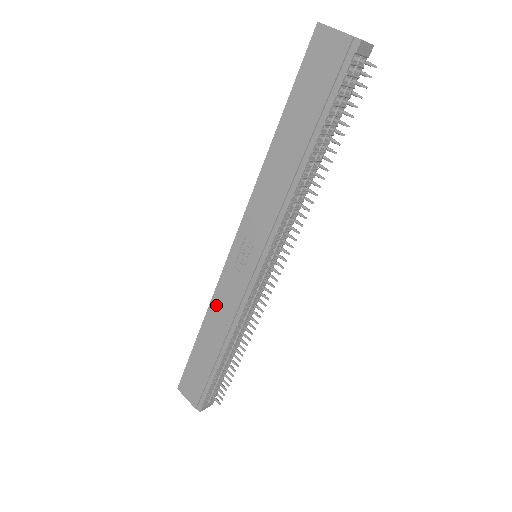
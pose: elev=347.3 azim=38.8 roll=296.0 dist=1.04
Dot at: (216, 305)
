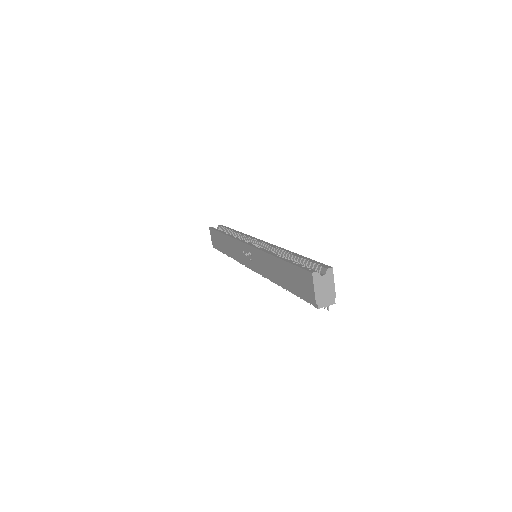
Dot at: (232, 242)
